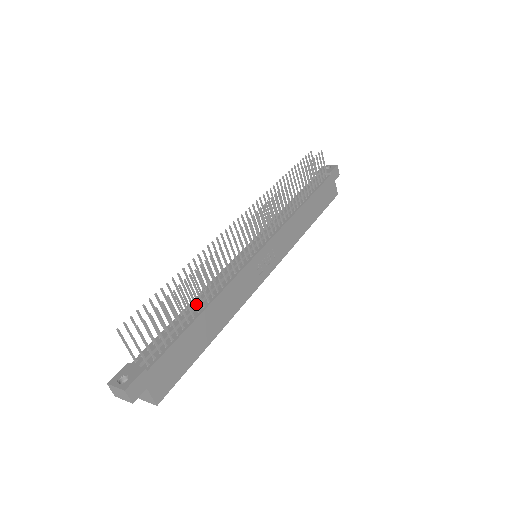
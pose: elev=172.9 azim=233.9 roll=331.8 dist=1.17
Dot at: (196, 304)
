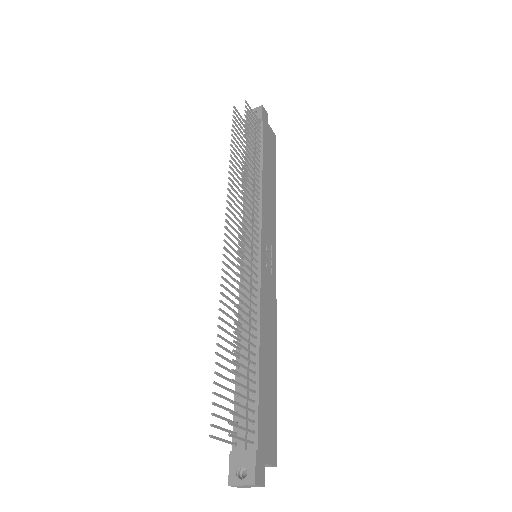
Dot at: (251, 352)
